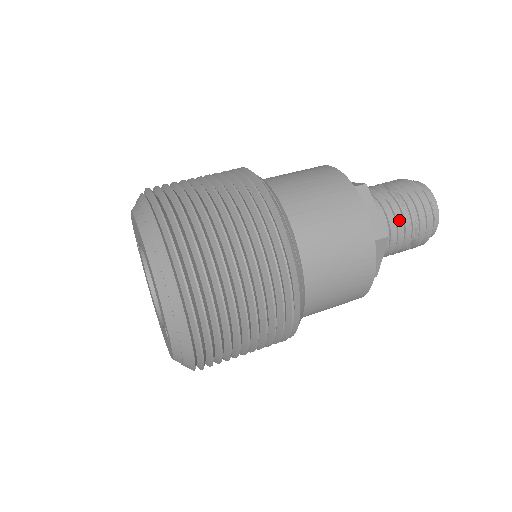
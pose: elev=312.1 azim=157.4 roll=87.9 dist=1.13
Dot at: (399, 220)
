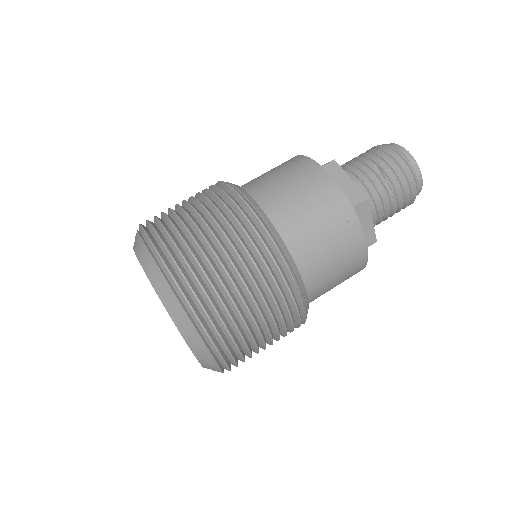
Dot at: (387, 212)
